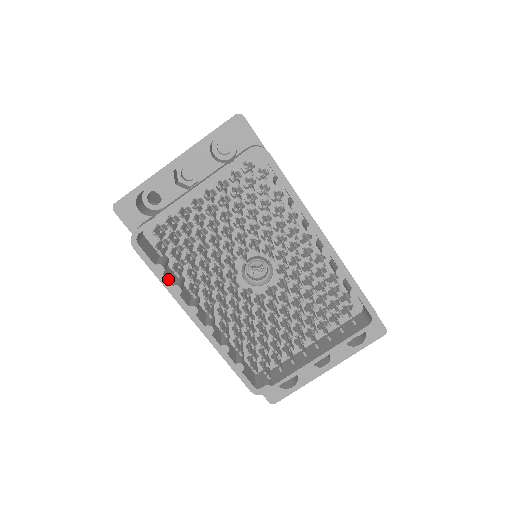
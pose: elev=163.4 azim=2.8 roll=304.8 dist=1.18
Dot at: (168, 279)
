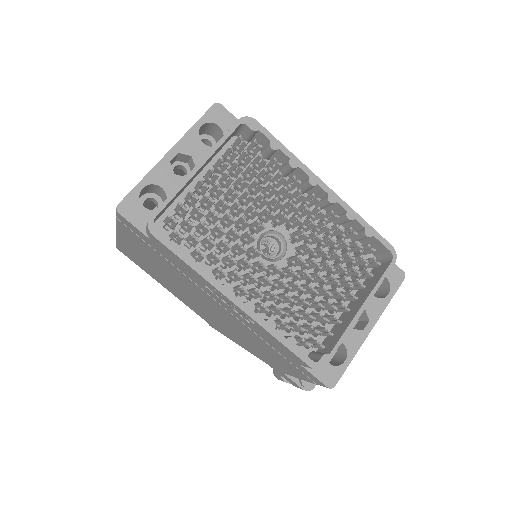
Dot at: (194, 262)
